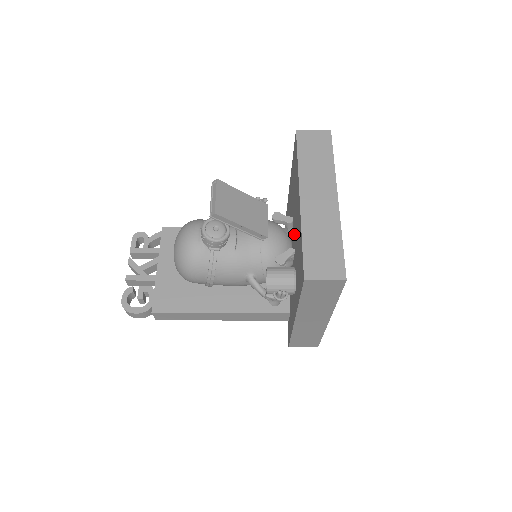
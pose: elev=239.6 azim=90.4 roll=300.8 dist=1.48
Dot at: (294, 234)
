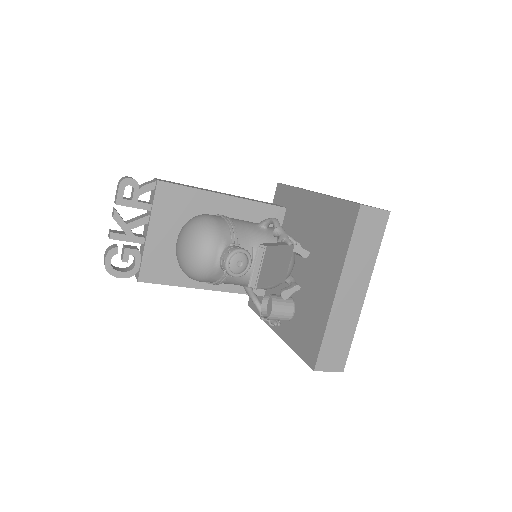
Dot at: (306, 276)
